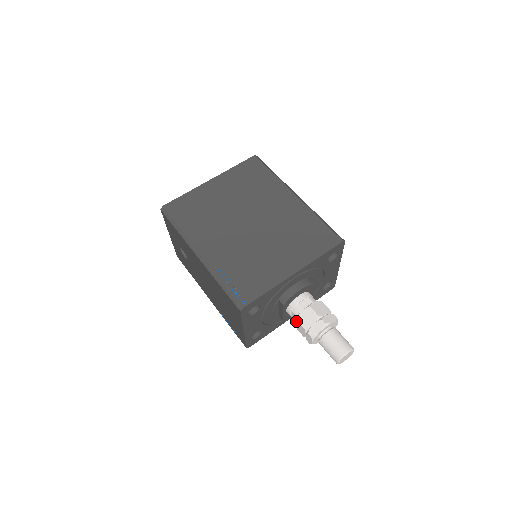
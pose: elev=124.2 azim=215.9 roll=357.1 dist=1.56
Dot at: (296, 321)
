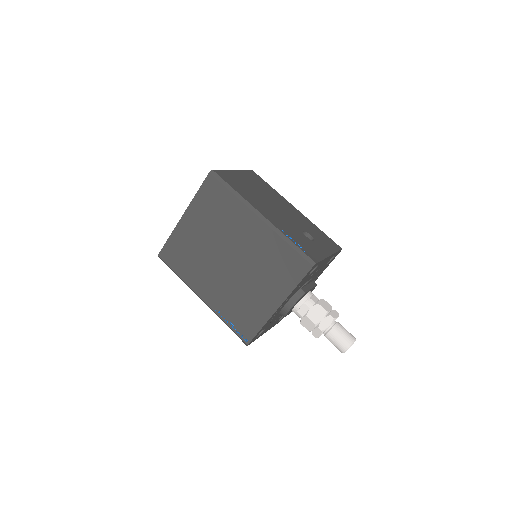
Dot at: (301, 323)
